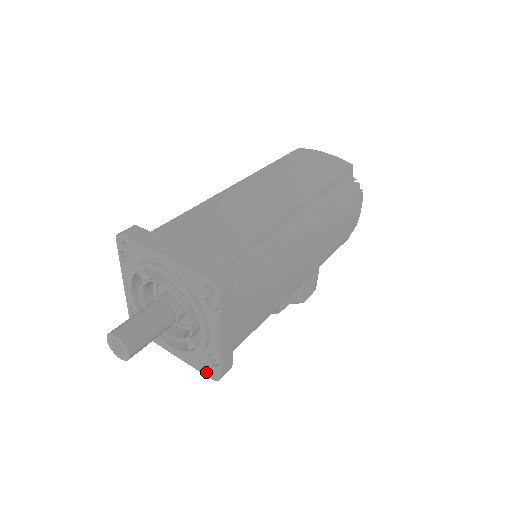
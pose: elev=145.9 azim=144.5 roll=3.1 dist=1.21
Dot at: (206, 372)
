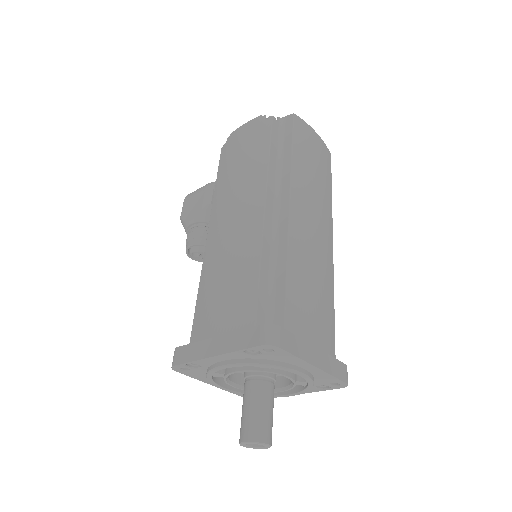
Dot at: occluded
